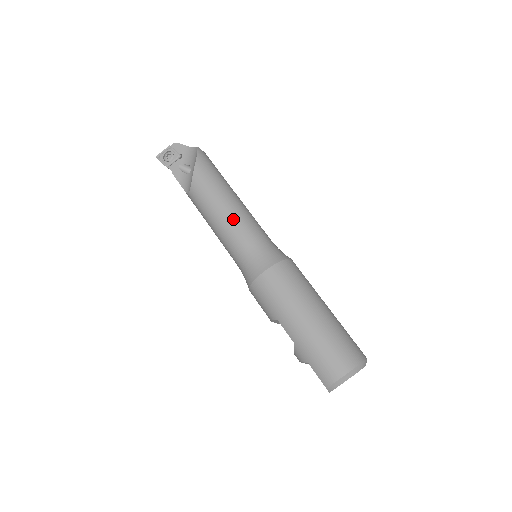
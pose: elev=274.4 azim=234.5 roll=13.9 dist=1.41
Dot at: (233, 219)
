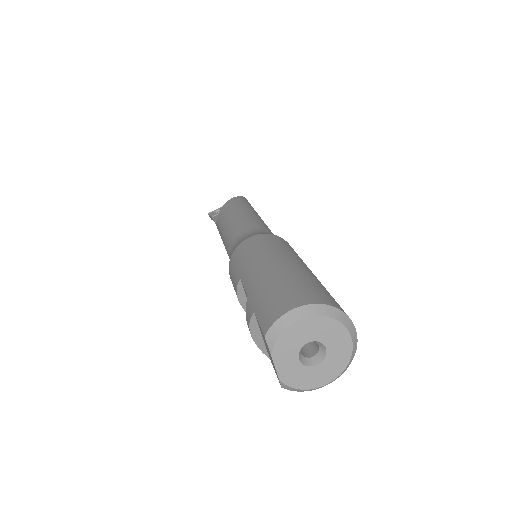
Dot at: (243, 218)
